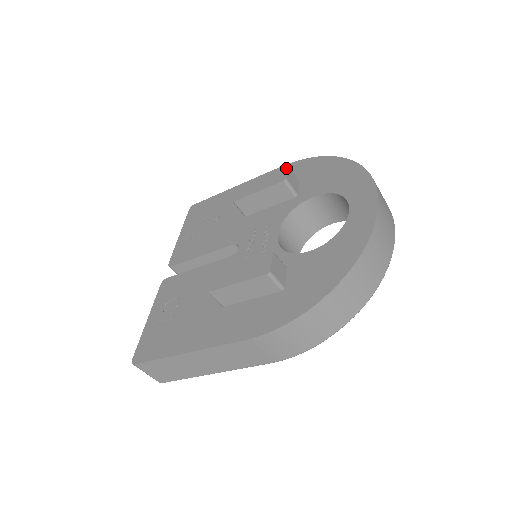
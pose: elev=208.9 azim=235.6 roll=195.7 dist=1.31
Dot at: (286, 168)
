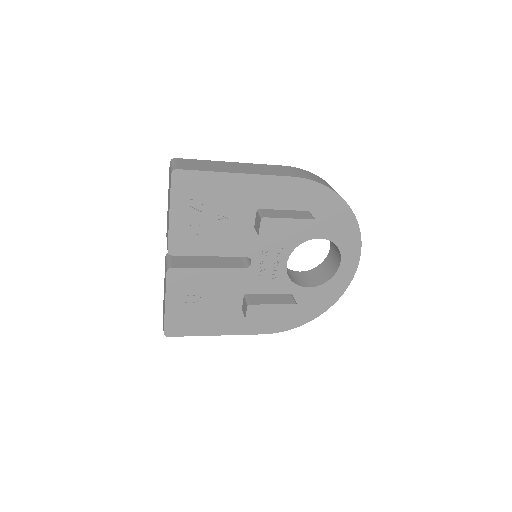
Dot at: (314, 225)
